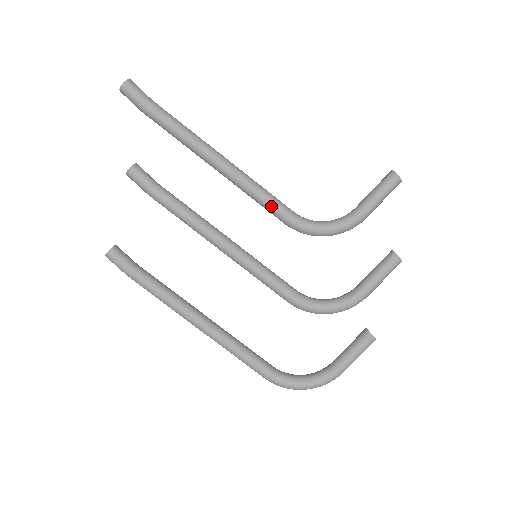
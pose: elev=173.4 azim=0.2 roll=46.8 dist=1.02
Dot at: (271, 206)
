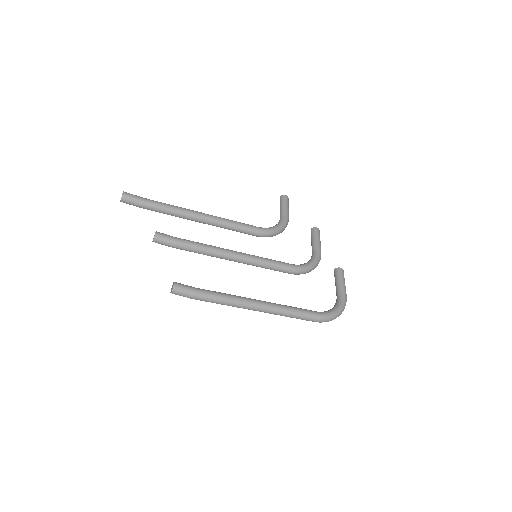
Dot at: (245, 226)
